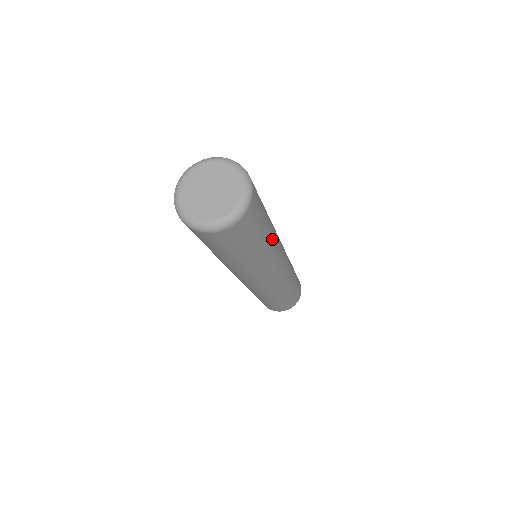
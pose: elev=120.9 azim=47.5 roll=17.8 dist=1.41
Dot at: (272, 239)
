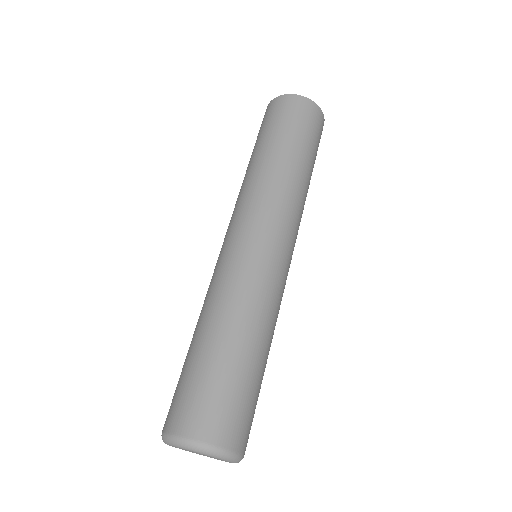
Dot at: (270, 334)
